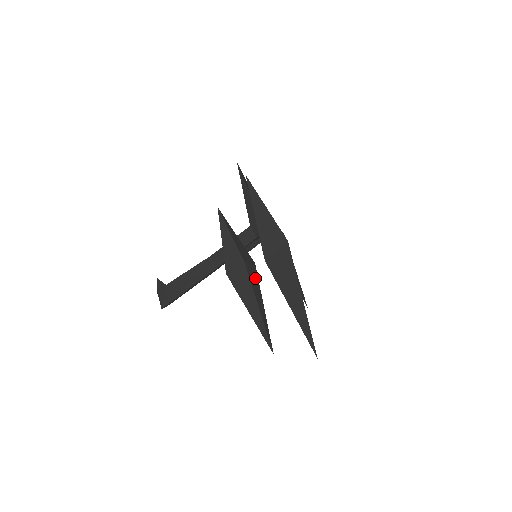
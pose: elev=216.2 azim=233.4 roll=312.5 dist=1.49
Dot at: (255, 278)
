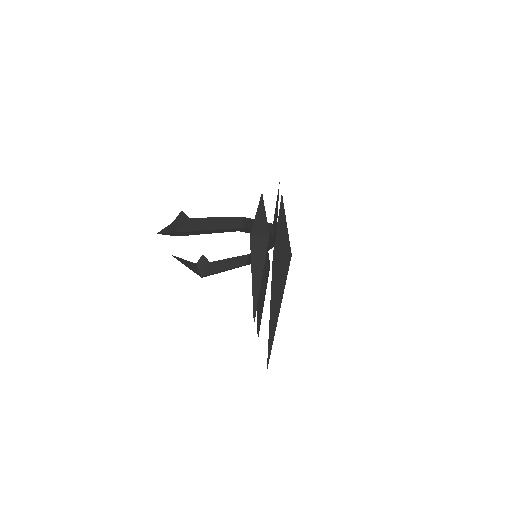
Dot at: occluded
